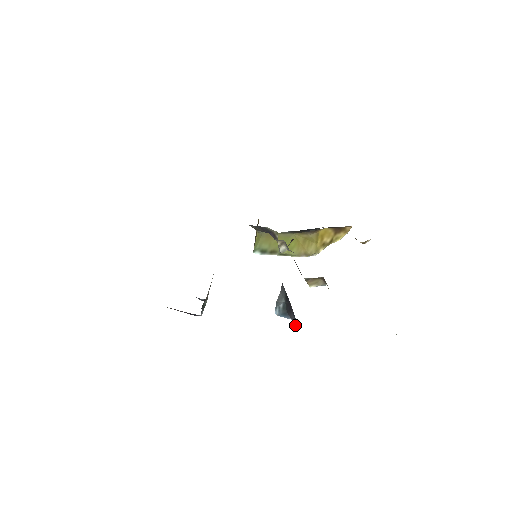
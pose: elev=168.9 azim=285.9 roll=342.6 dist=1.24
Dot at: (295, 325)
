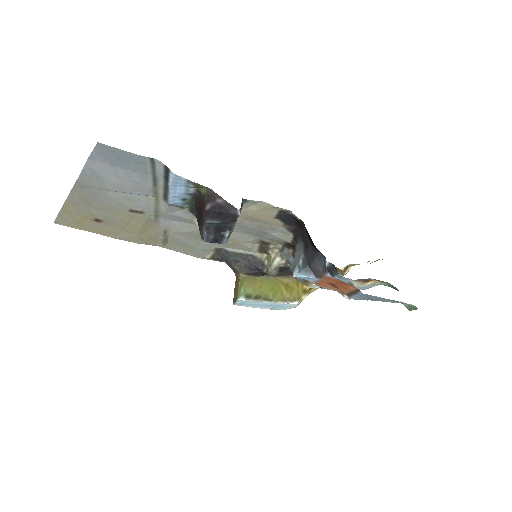
Dot at: (321, 270)
